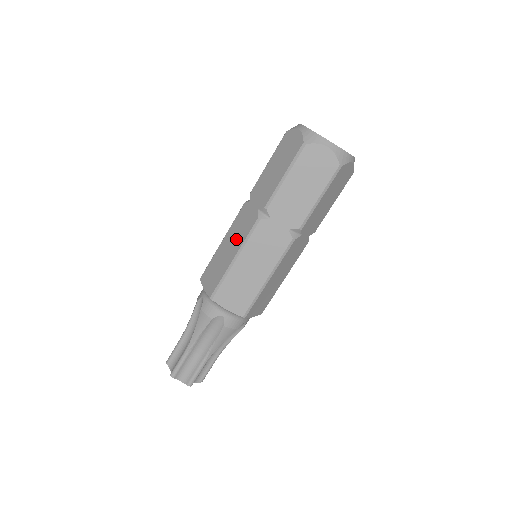
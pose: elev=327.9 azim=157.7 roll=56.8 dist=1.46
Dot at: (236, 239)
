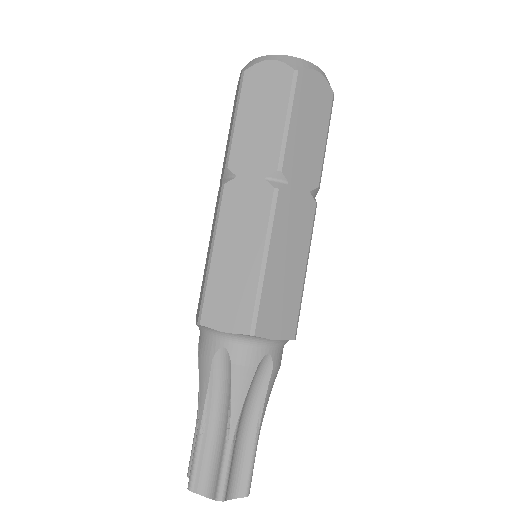
Dot at: (246, 234)
